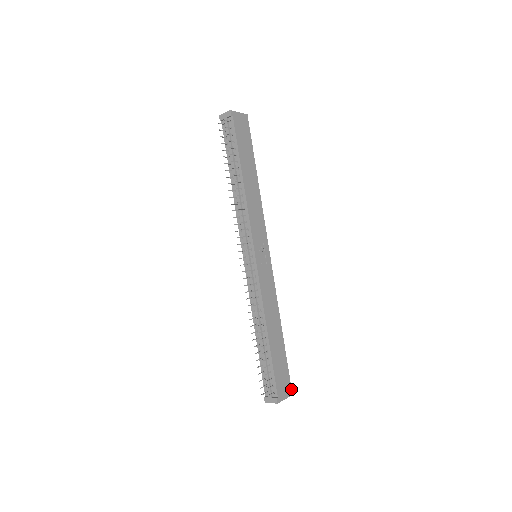
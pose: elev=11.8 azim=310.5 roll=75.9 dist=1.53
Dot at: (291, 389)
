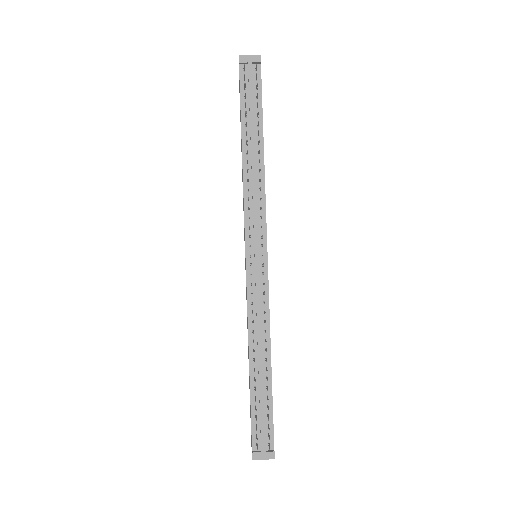
Dot at: occluded
